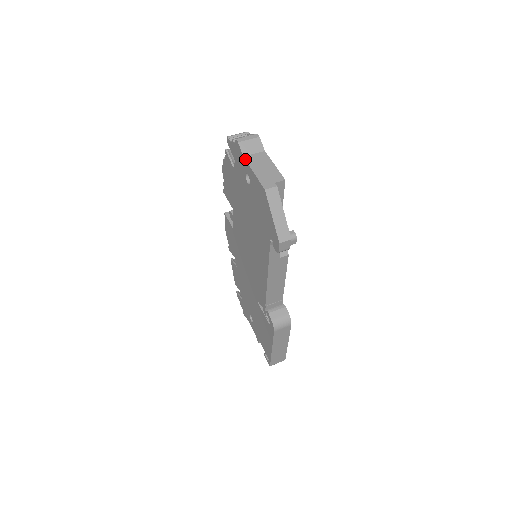
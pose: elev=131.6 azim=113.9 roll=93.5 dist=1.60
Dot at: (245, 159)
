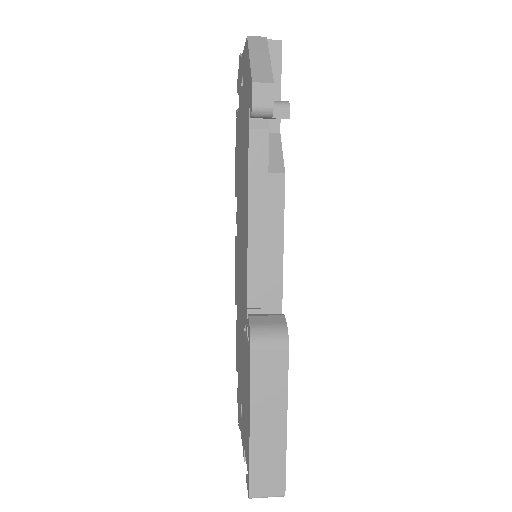
Dot at: occluded
